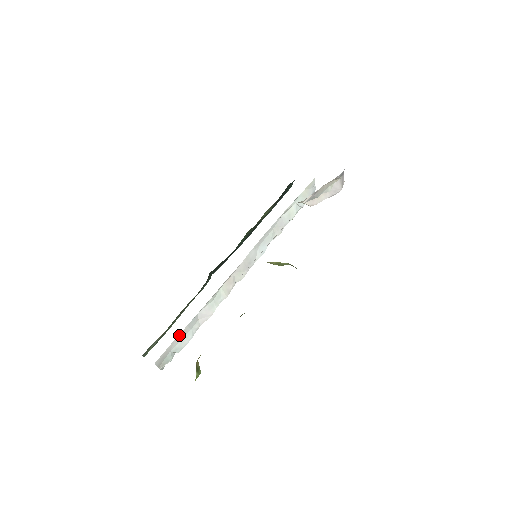
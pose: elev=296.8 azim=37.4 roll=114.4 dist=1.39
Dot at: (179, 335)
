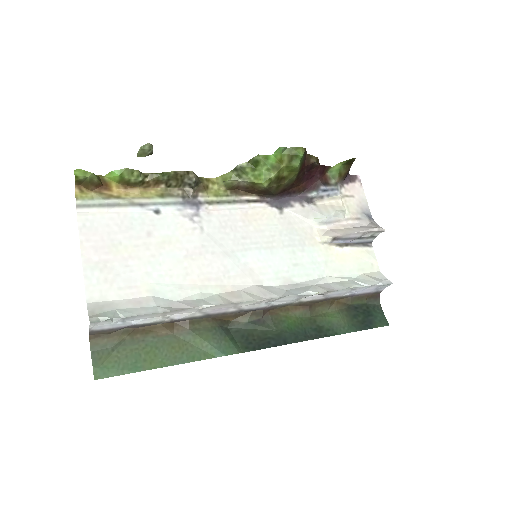
Dot at: (136, 300)
